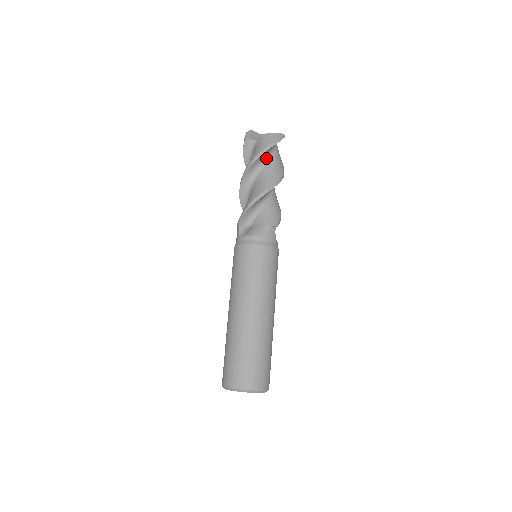
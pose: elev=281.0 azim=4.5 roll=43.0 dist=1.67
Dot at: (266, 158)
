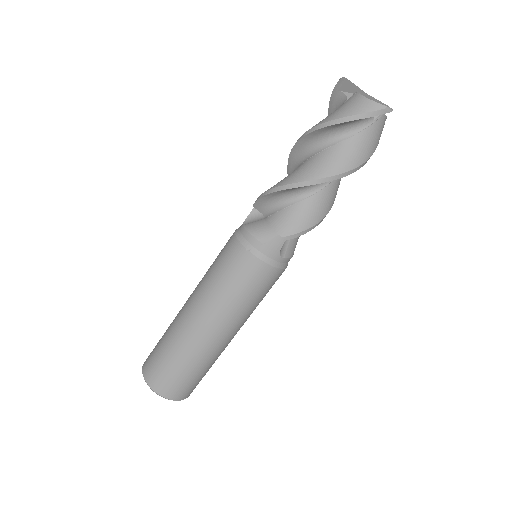
Dot at: (338, 133)
